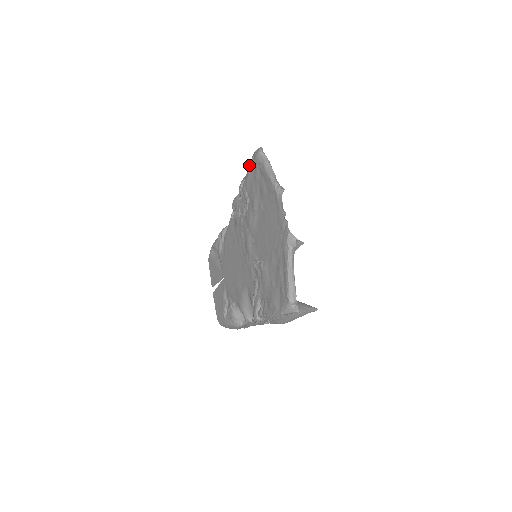
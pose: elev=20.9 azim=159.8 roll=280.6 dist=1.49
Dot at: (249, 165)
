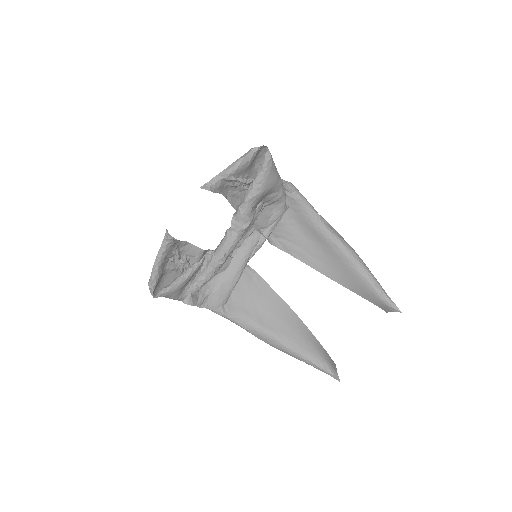
Dot at: occluded
